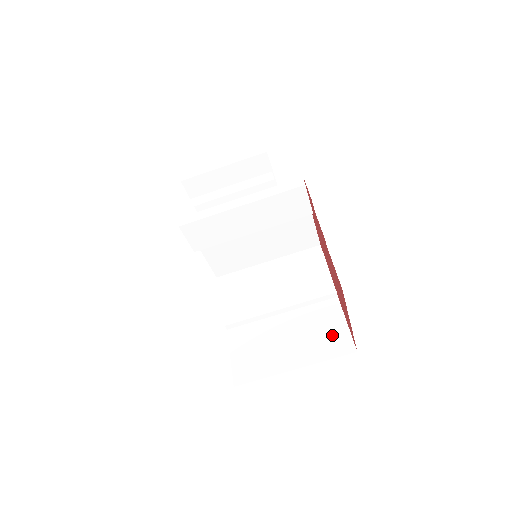
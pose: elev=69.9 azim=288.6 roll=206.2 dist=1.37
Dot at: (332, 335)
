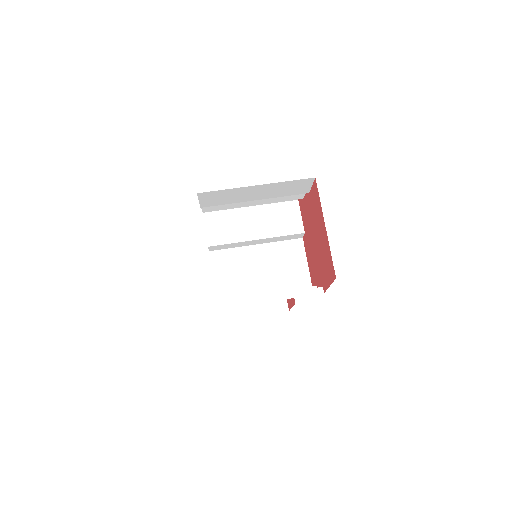
Dot at: occluded
